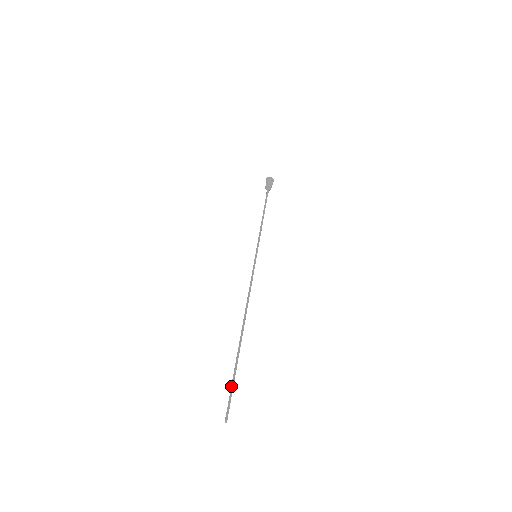
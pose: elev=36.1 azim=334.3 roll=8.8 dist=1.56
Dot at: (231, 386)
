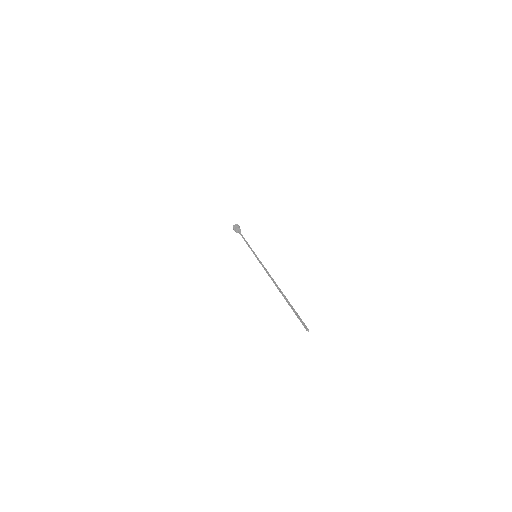
Dot at: occluded
